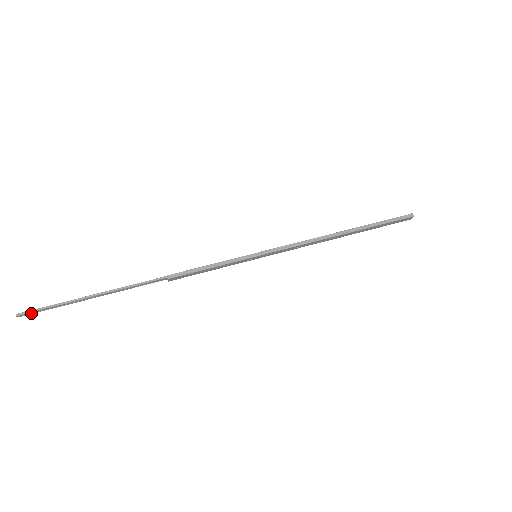
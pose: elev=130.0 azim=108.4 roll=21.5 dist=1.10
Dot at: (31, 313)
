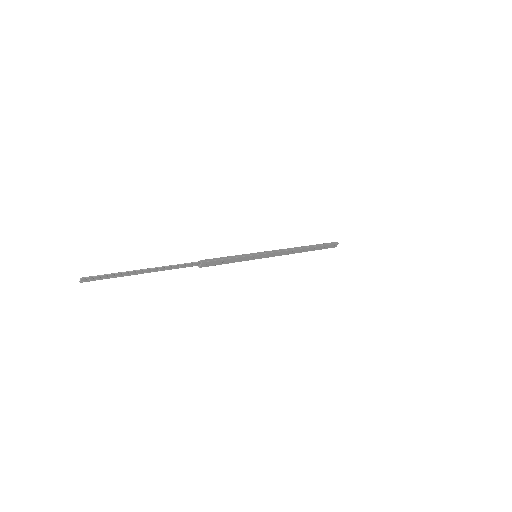
Dot at: (93, 279)
